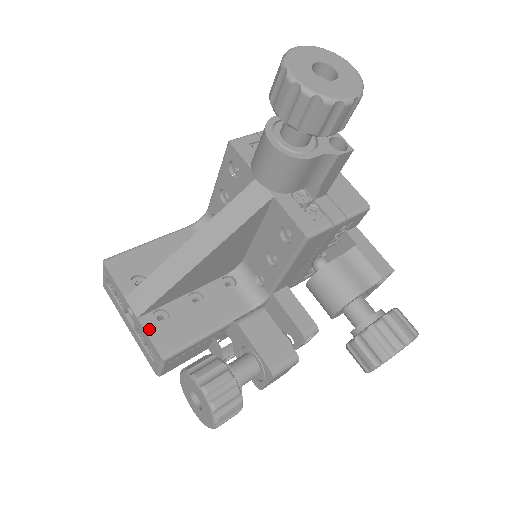
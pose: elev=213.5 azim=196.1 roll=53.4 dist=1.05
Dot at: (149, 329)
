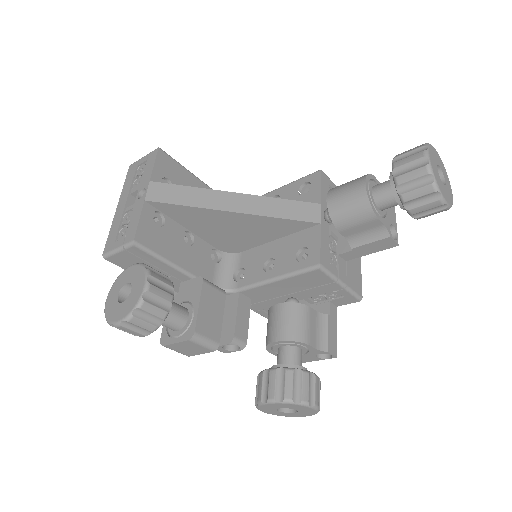
Dot at: (145, 215)
